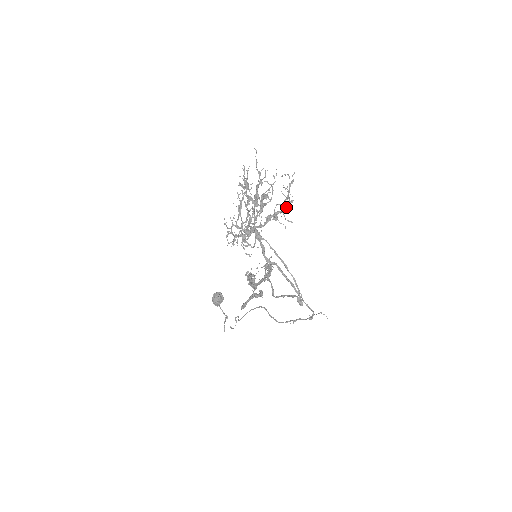
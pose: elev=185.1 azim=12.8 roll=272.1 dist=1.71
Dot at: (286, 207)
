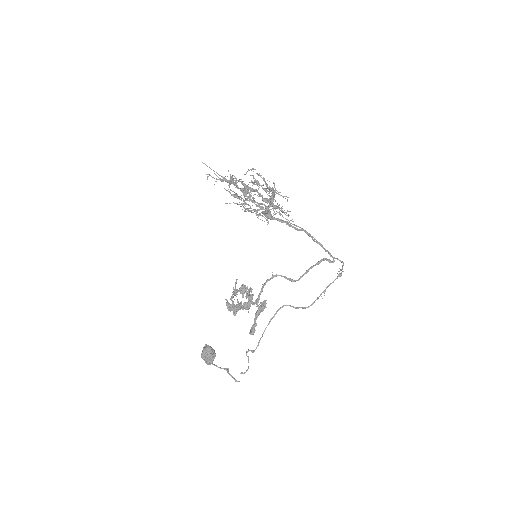
Dot at: (273, 189)
